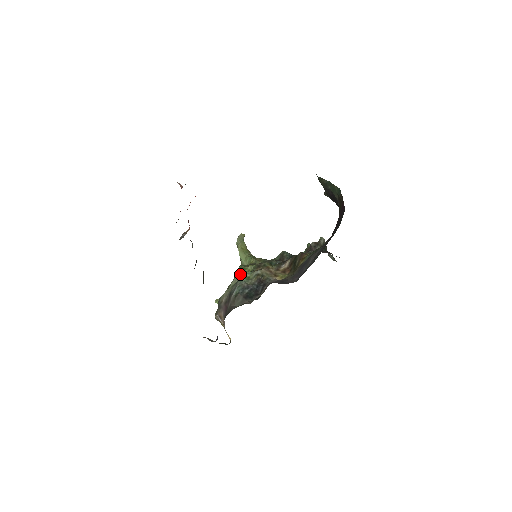
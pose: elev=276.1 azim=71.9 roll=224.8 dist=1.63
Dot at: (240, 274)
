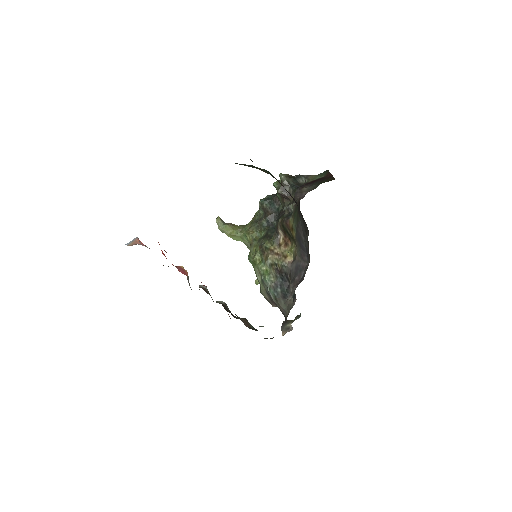
Dot at: (257, 269)
